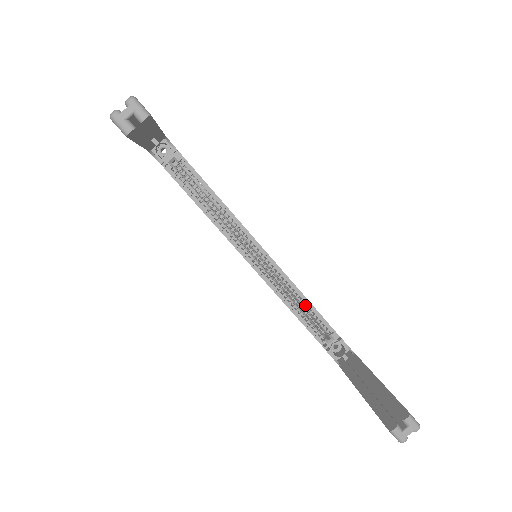
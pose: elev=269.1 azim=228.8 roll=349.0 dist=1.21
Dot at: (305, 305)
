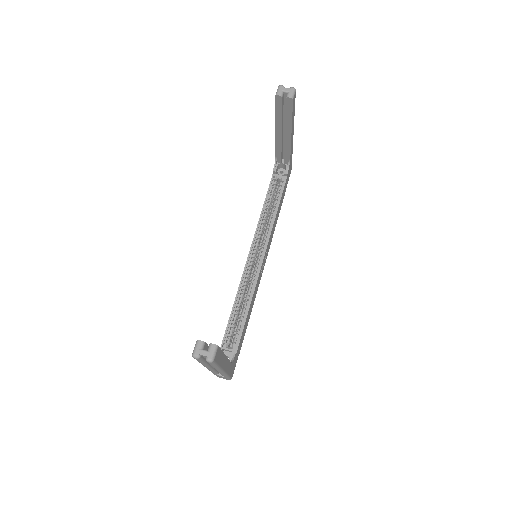
Dot at: (244, 312)
